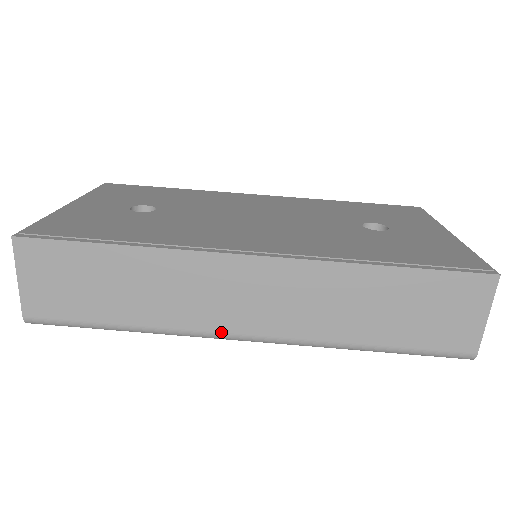
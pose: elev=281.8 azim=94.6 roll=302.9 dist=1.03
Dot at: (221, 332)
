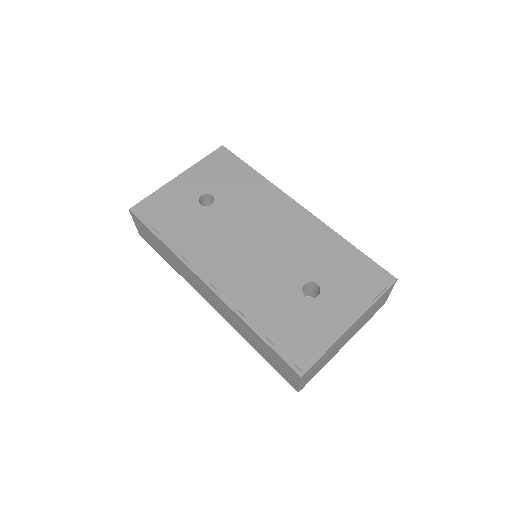
Dot at: (201, 295)
